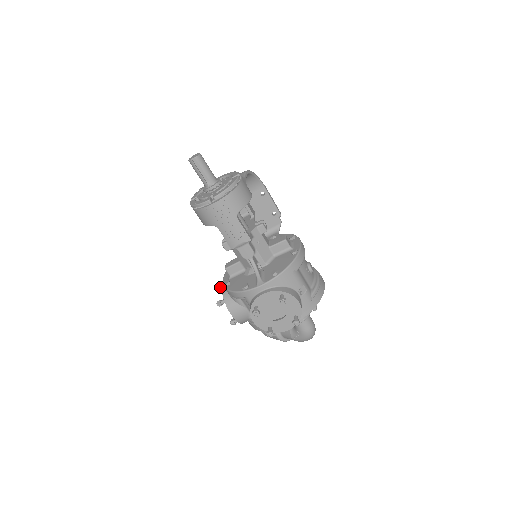
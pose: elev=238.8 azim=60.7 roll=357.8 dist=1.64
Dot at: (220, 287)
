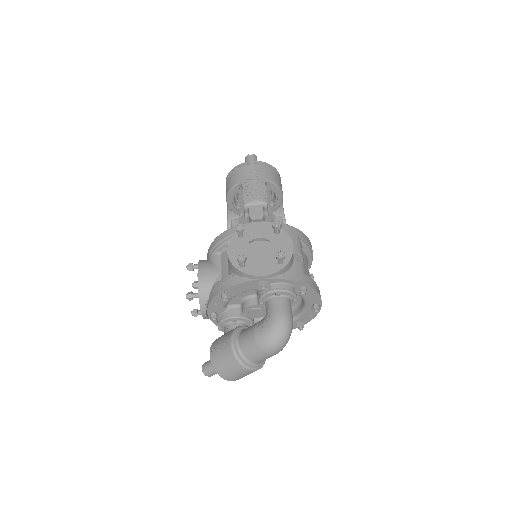
Dot at: (195, 281)
